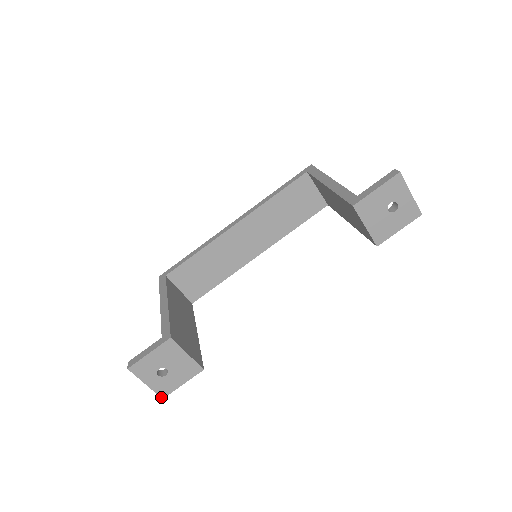
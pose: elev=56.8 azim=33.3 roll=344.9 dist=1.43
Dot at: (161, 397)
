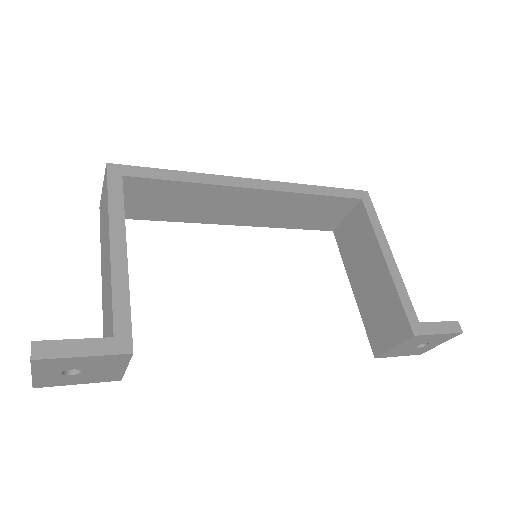
Dot at: (33, 386)
